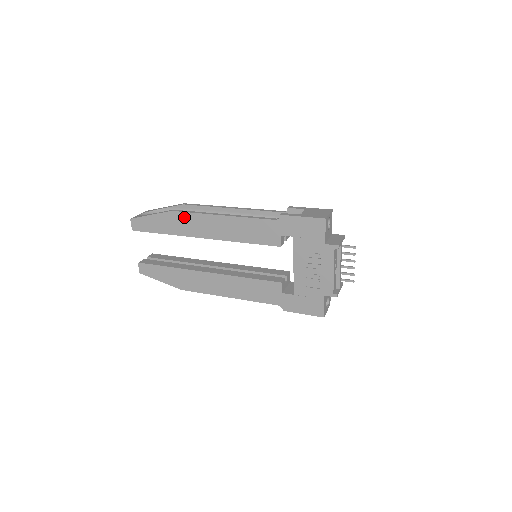
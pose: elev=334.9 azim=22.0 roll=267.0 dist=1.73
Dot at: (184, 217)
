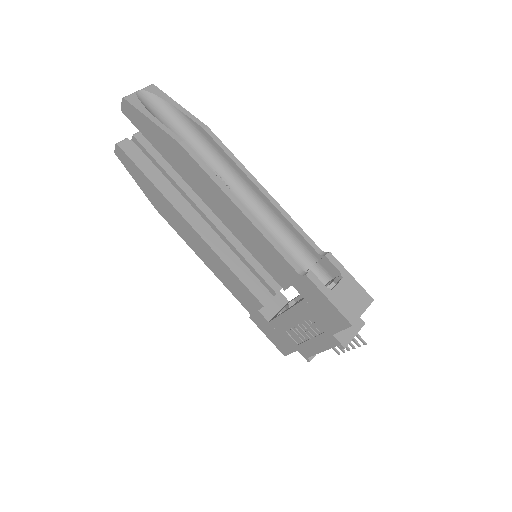
Dot at: (192, 164)
